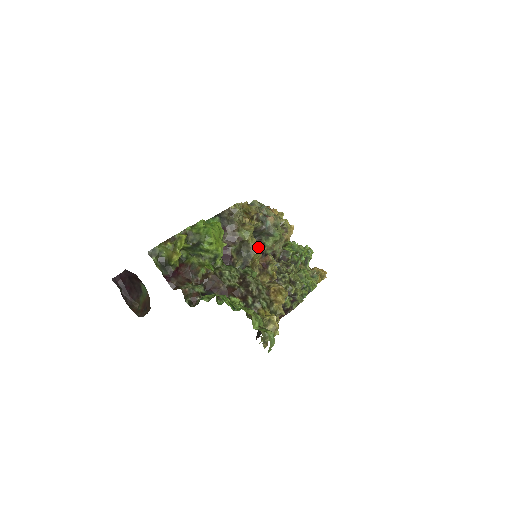
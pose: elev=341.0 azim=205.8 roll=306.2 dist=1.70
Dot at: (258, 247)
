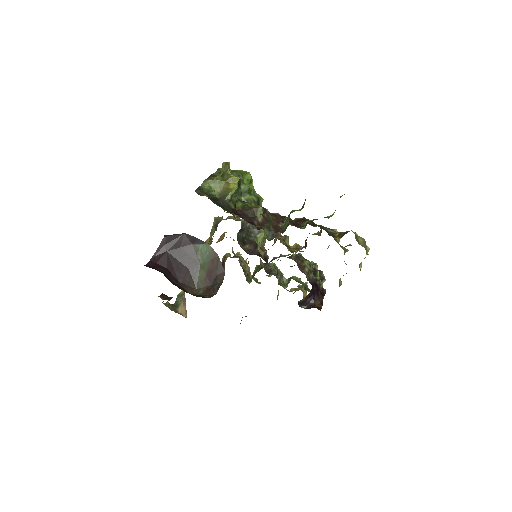
Dot at: occluded
